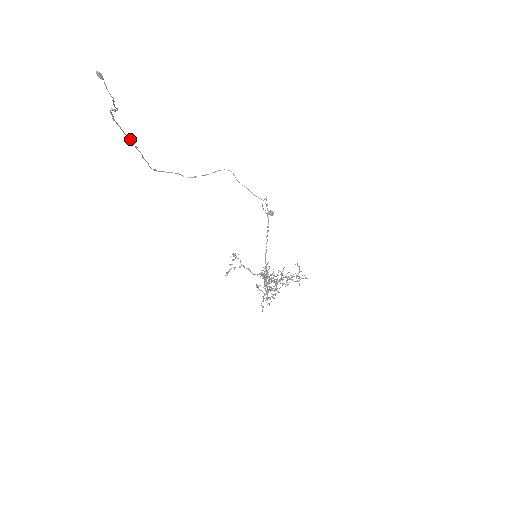
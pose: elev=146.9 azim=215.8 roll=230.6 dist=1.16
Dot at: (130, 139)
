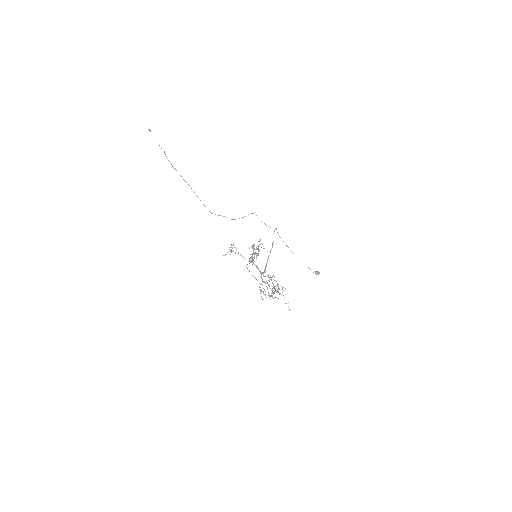
Dot at: occluded
